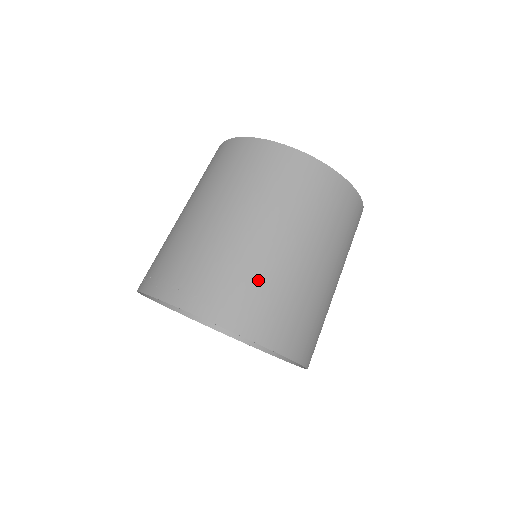
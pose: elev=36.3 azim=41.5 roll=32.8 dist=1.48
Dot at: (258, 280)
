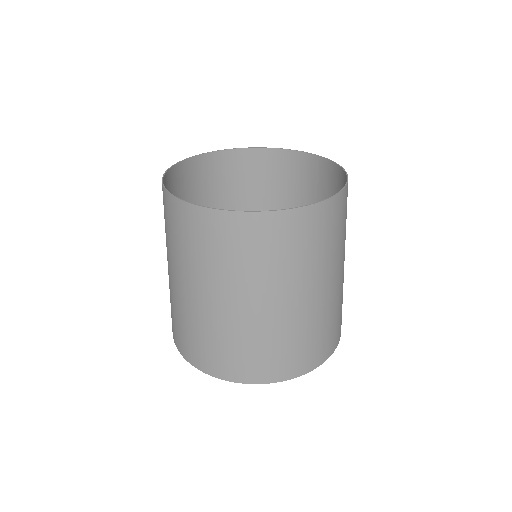
Dot at: (198, 331)
